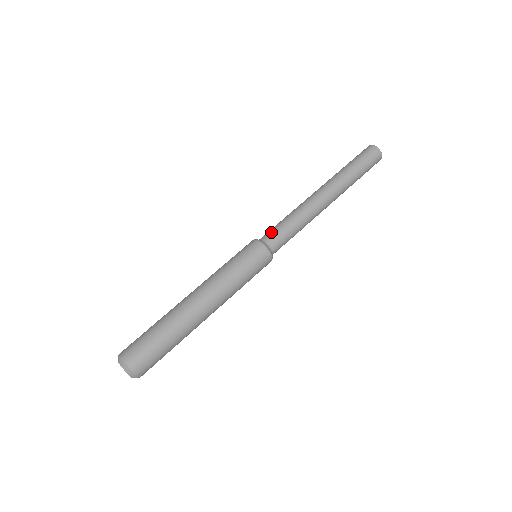
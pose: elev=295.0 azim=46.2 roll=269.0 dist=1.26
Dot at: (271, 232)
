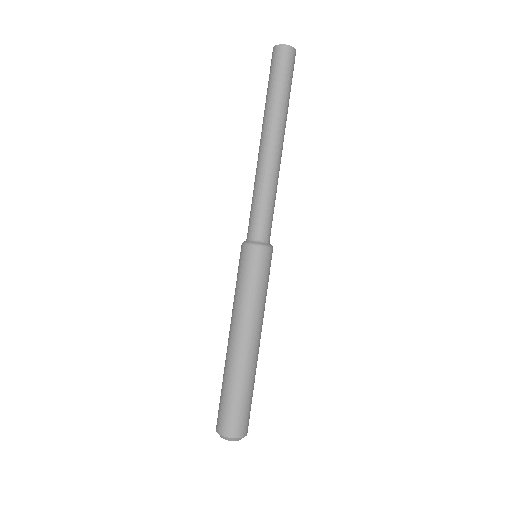
Dot at: (265, 227)
